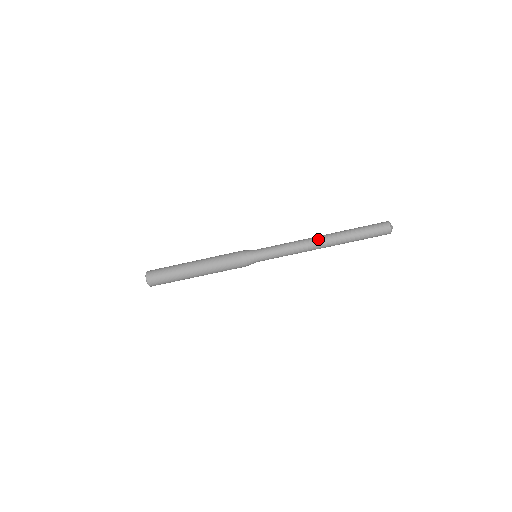
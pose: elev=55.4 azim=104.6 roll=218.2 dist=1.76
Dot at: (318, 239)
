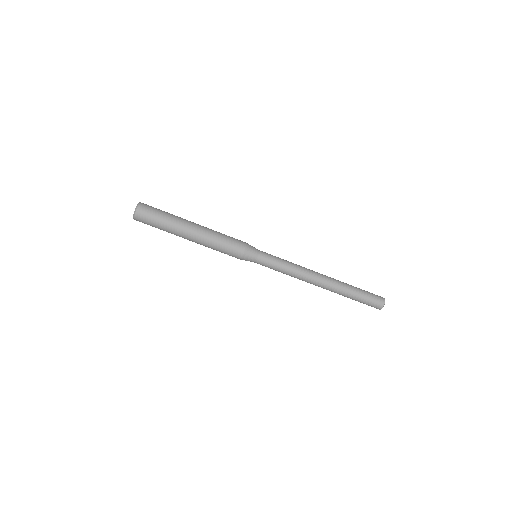
Dot at: (321, 275)
